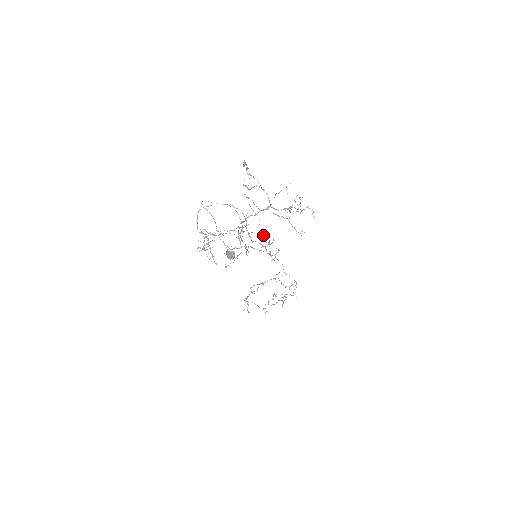
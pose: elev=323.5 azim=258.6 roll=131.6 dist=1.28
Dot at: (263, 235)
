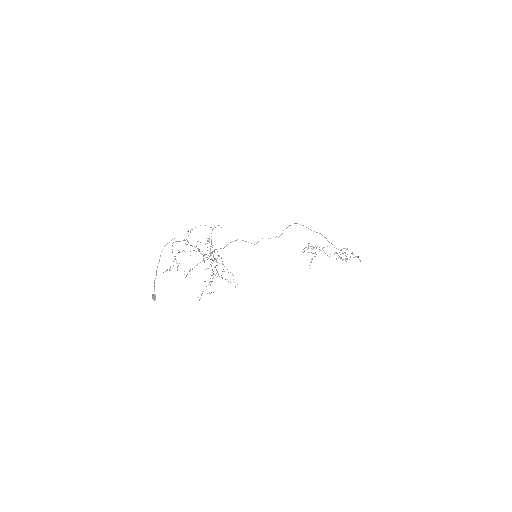
Dot at: (213, 273)
